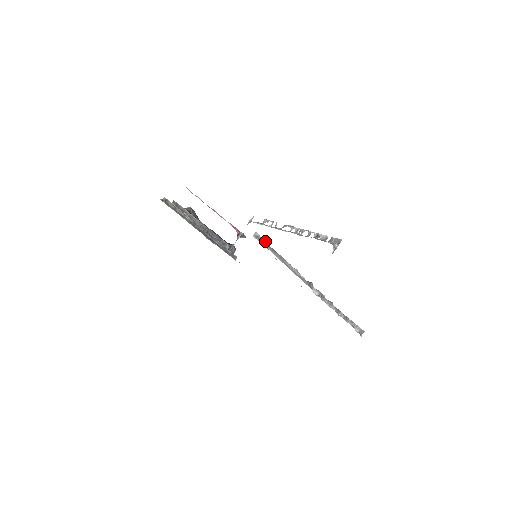
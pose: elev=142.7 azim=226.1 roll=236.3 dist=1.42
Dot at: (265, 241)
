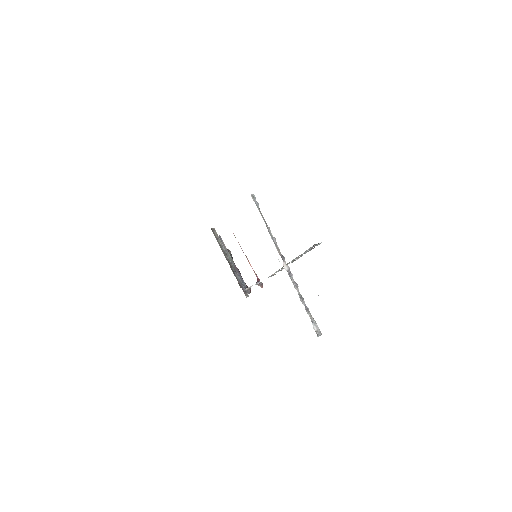
Dot at: (258, 204)
